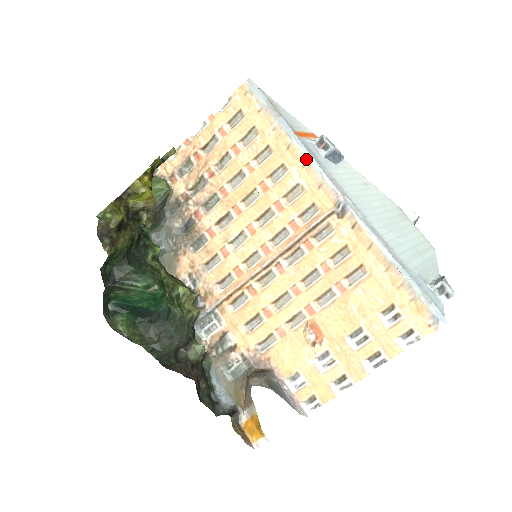
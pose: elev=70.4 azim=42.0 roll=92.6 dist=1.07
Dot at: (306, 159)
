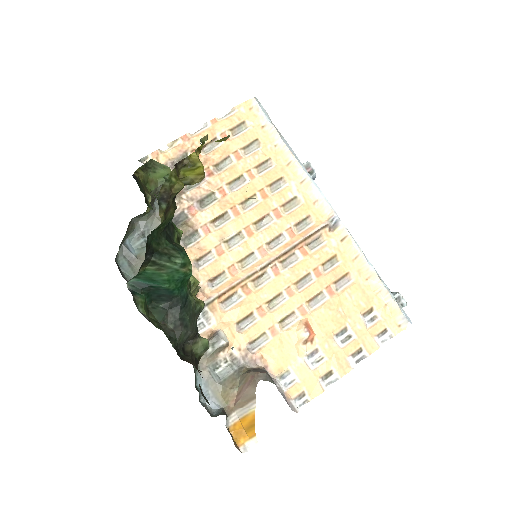
Dot at: (306, 176)
